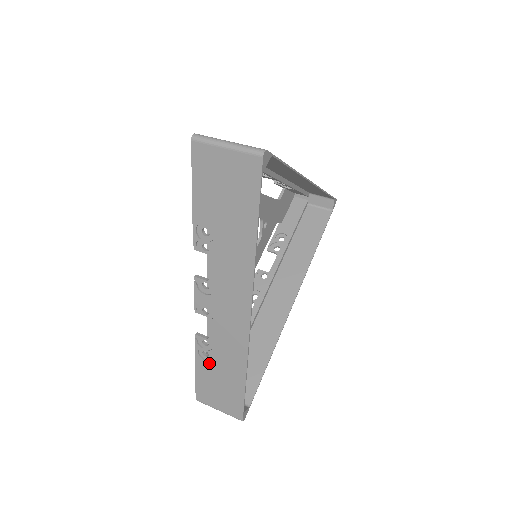
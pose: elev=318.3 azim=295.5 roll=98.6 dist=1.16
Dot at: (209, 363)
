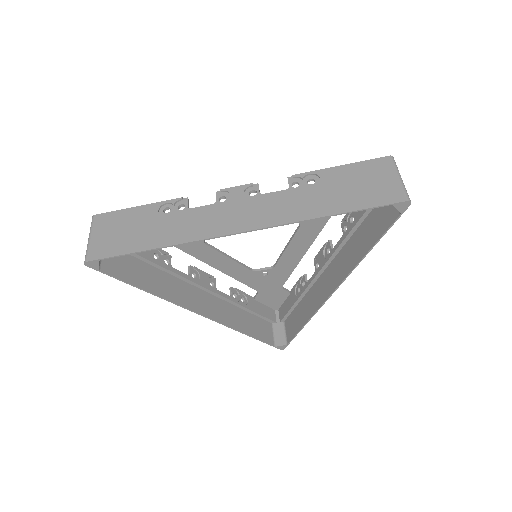
Dot at: occluded
